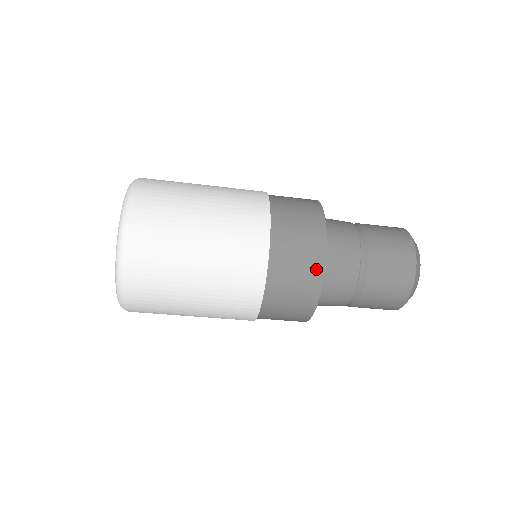
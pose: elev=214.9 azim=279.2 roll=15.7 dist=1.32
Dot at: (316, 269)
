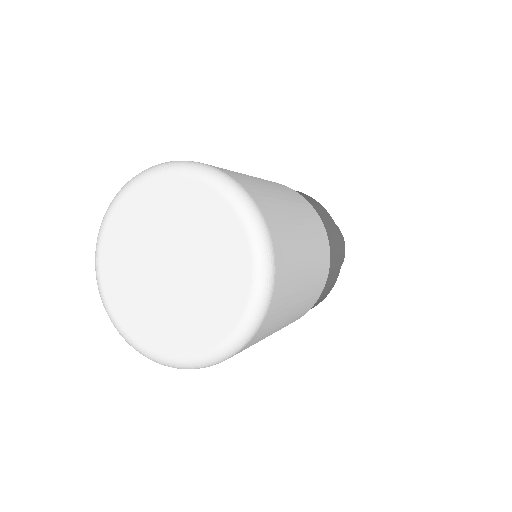
Dot at: occluded
